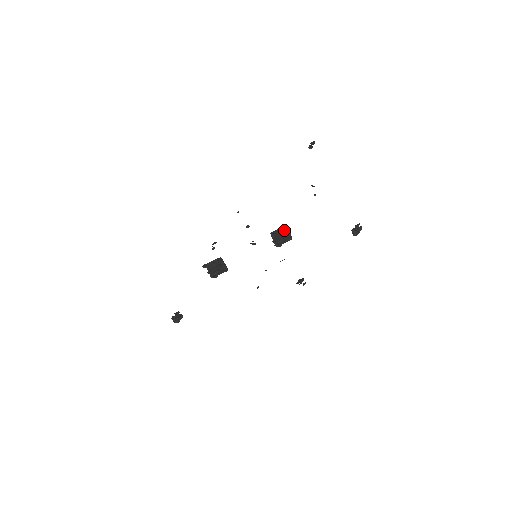
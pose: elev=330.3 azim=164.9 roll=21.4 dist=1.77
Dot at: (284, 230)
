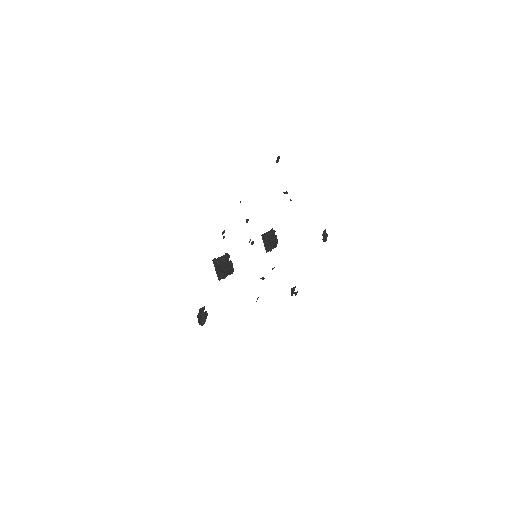
Dot at: (273, 232)
